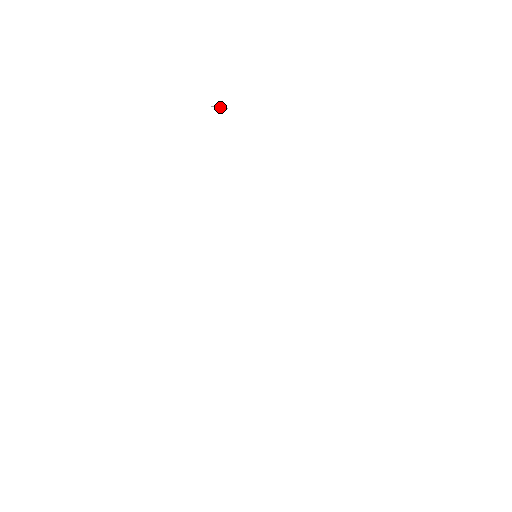
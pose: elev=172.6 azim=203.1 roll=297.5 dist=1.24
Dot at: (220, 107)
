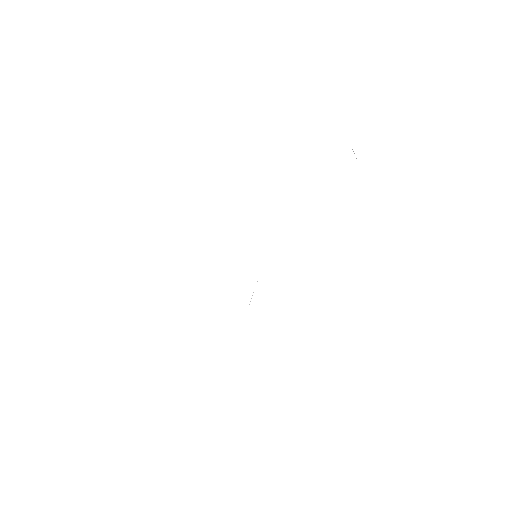
Dot at: occluded
